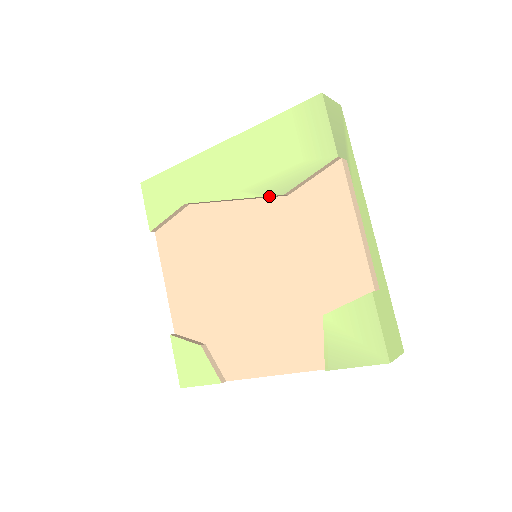
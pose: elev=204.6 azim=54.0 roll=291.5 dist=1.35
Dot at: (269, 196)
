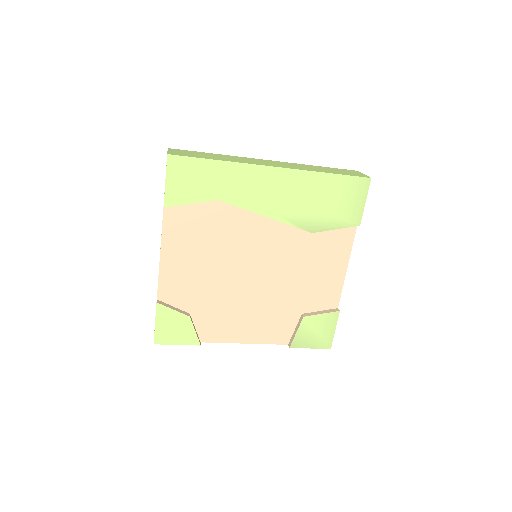
Dot at: (300, 228)
